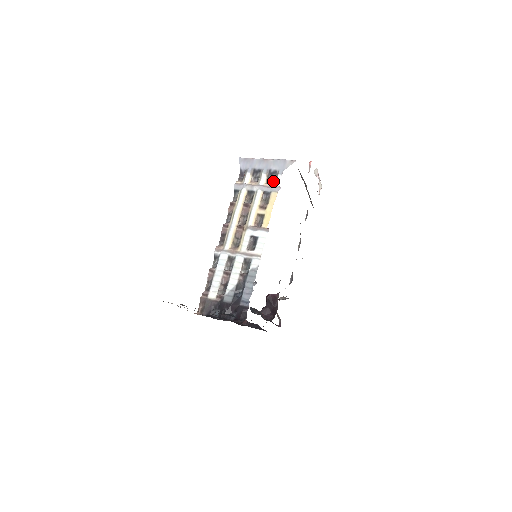
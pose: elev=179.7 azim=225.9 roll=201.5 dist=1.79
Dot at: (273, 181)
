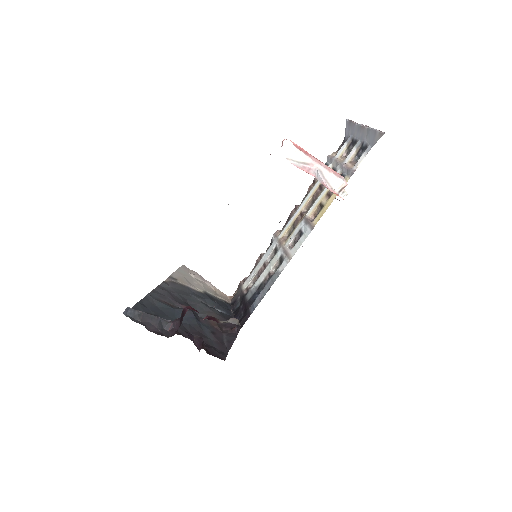
Dot at: (357, 160)
